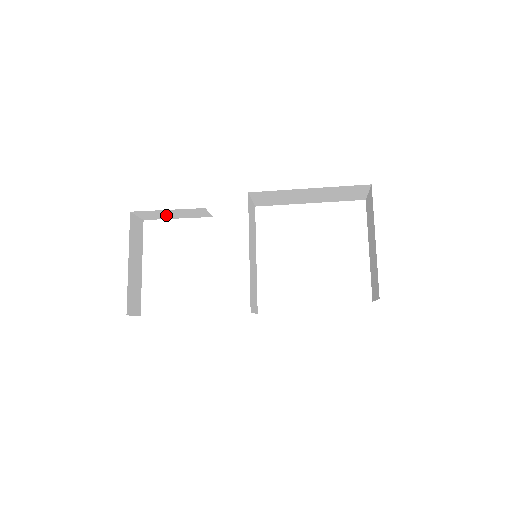
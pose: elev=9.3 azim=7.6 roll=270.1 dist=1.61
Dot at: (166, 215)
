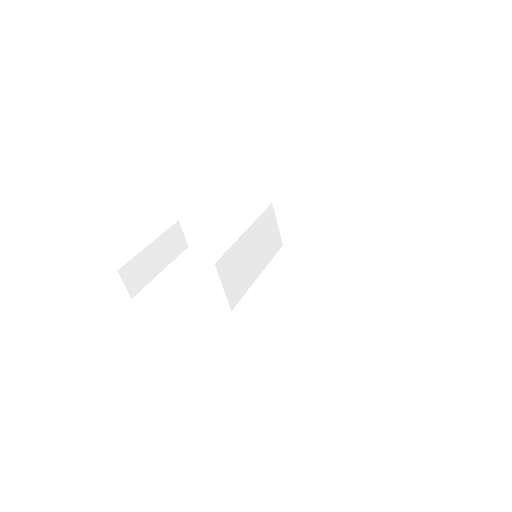
Dot at: (205, 236)
